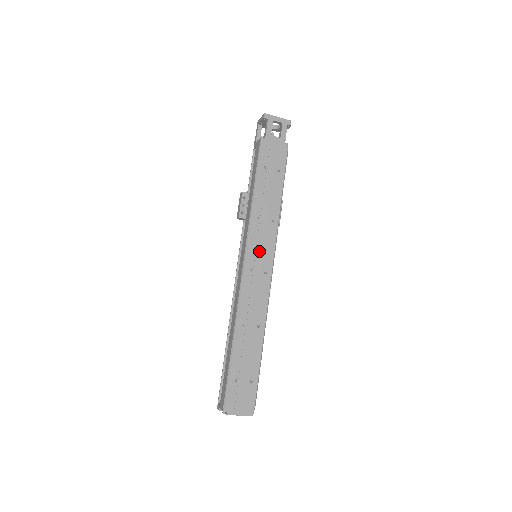
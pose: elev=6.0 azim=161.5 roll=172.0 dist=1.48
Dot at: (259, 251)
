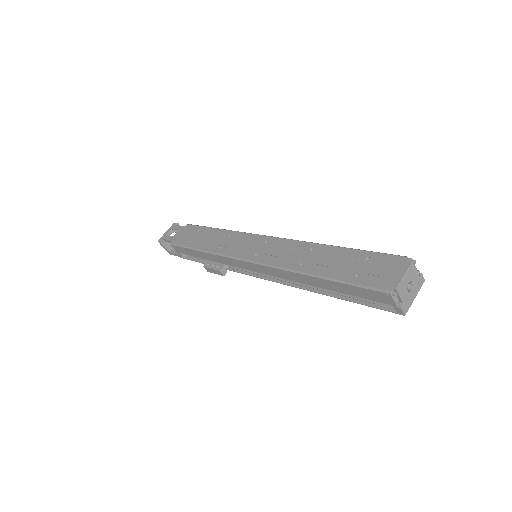
Dot at: (245, 247)
